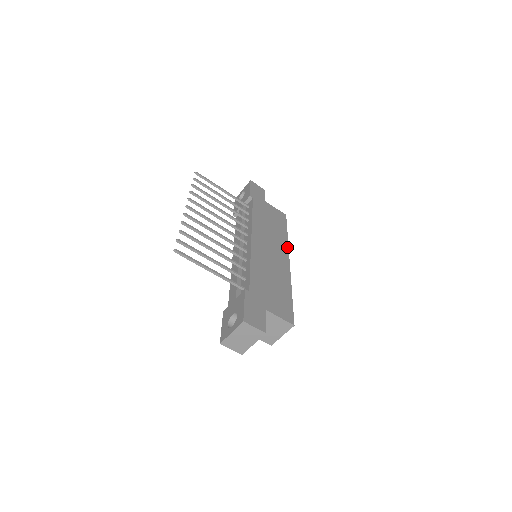
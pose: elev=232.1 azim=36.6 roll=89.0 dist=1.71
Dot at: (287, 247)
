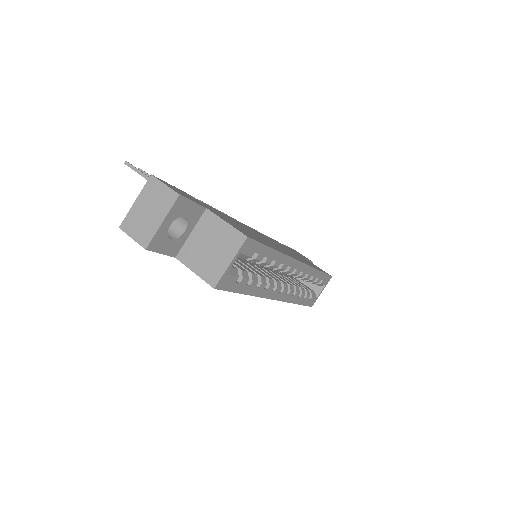
Dot at: occluded
